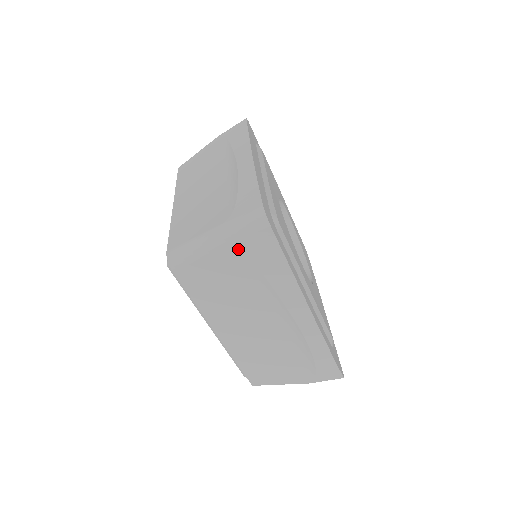
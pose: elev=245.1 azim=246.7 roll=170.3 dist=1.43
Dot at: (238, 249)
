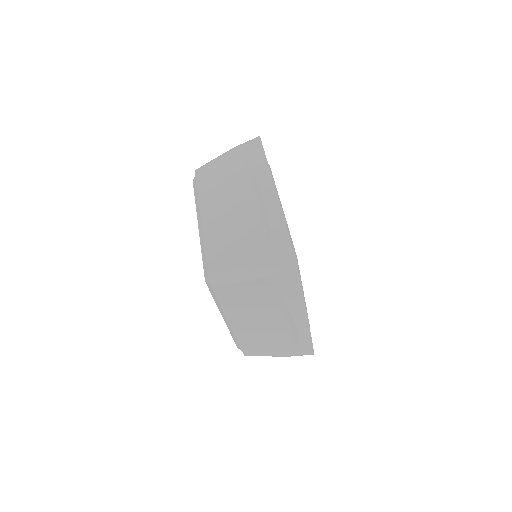
Dot at: (269, 281)
